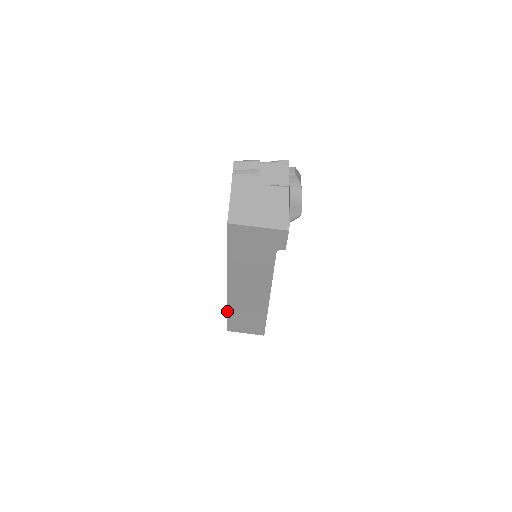
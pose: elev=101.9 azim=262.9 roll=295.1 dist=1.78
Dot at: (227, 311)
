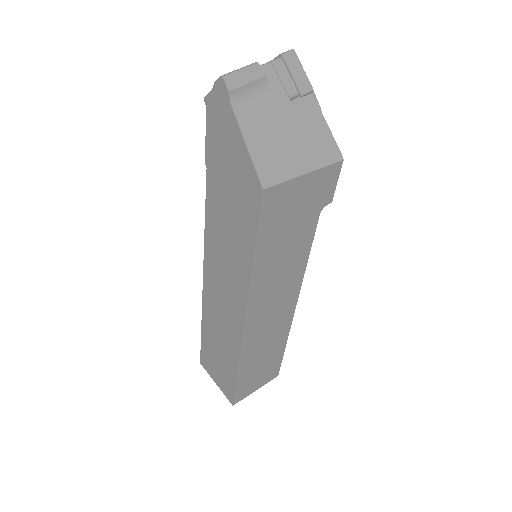
Dot at: (237, 371)
